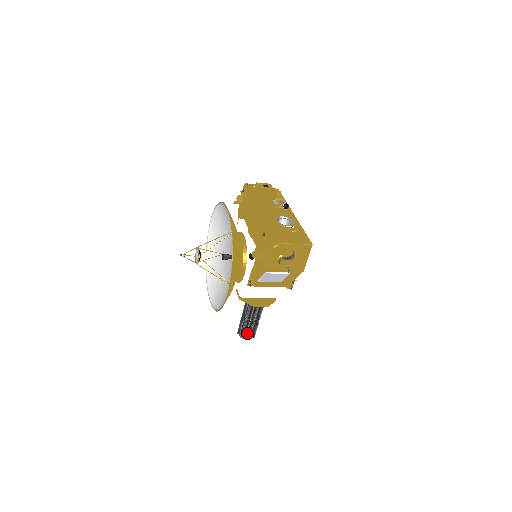
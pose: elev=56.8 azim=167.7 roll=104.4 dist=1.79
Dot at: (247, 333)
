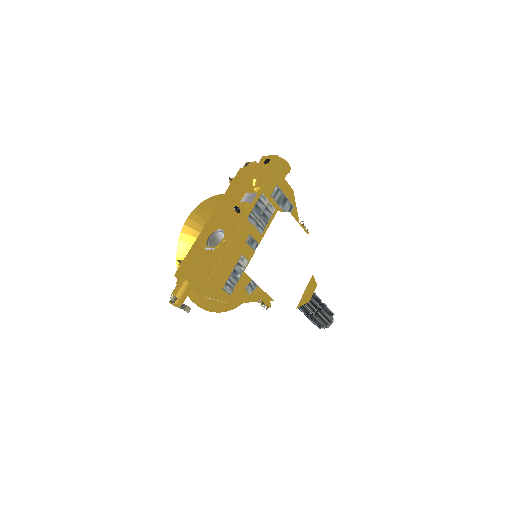
Dot at: (317, 322)
